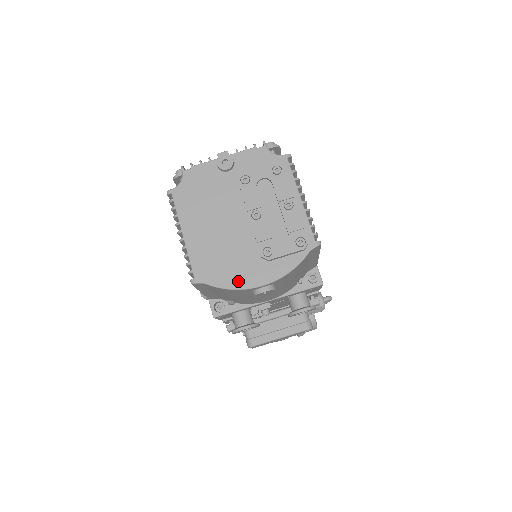
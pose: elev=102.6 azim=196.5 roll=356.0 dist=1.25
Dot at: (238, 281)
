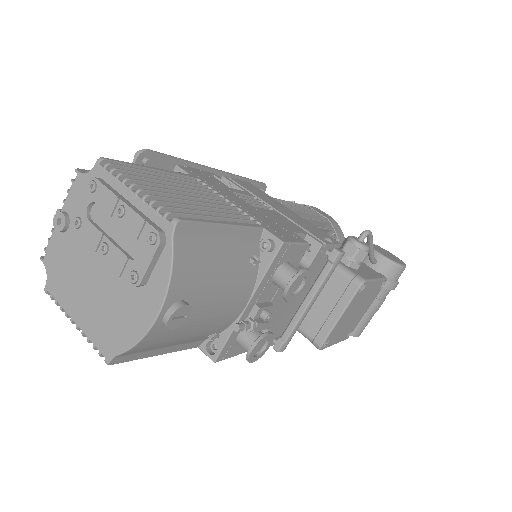
Dot at: (136, 330)
